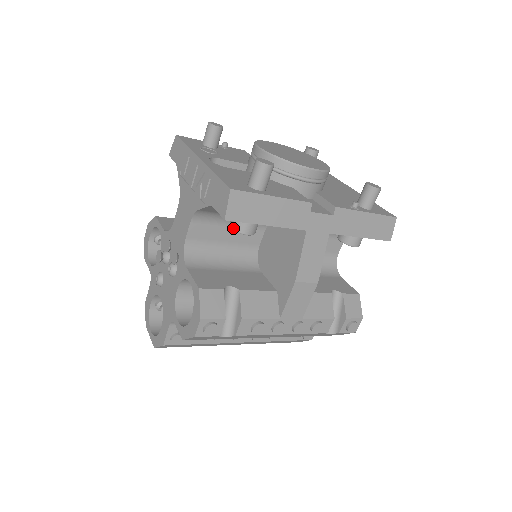
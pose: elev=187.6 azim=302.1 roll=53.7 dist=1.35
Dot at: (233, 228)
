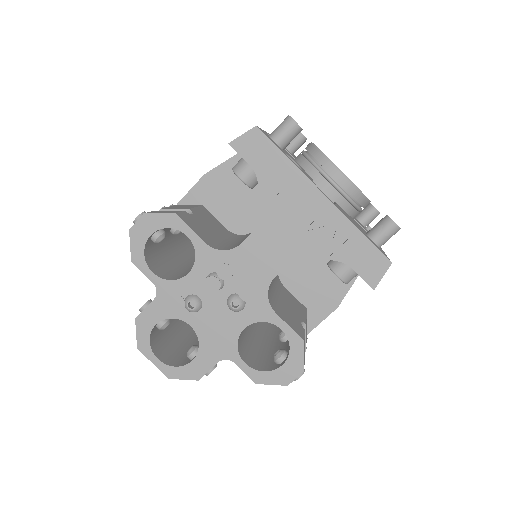
Dot at: (343, 279)
